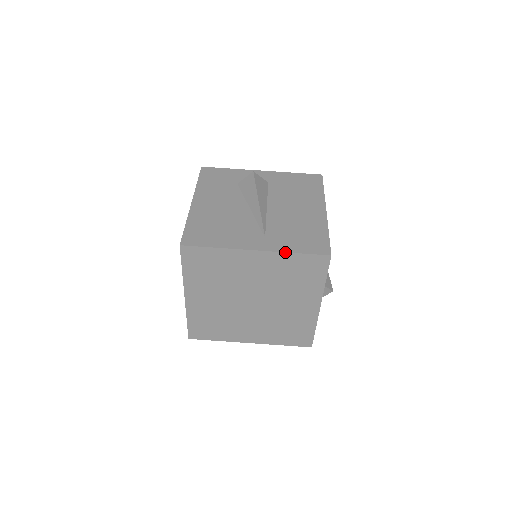
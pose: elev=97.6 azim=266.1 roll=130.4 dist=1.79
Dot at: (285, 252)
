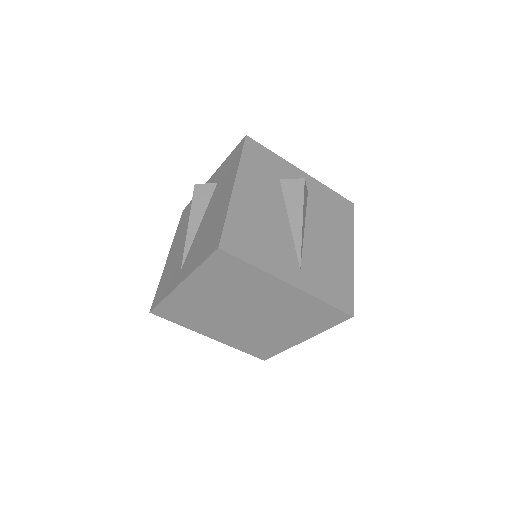
Dot at: (316, 297)
